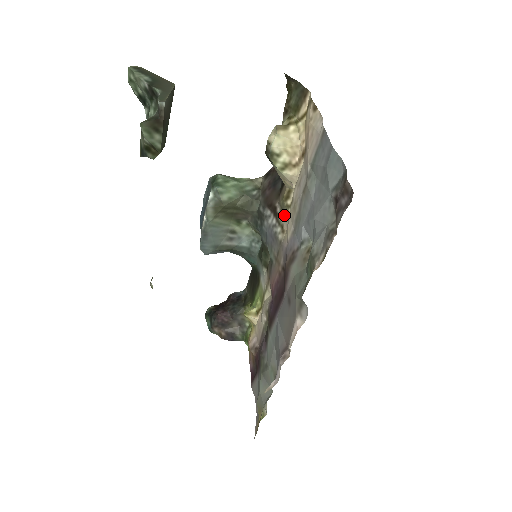
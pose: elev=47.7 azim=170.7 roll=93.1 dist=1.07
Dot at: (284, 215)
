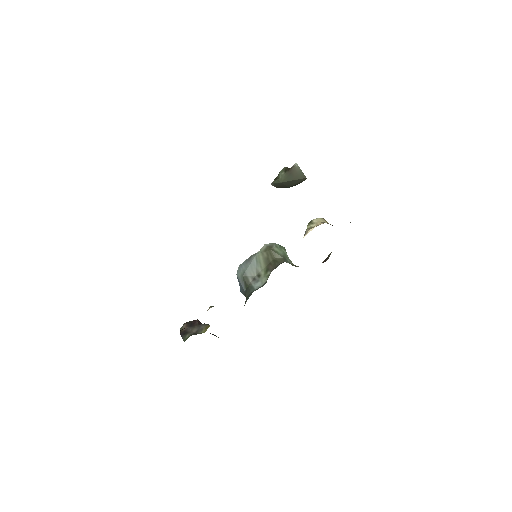
Dot at: occluded
